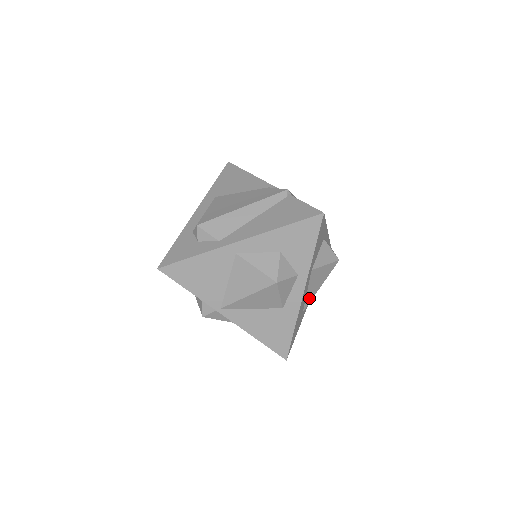
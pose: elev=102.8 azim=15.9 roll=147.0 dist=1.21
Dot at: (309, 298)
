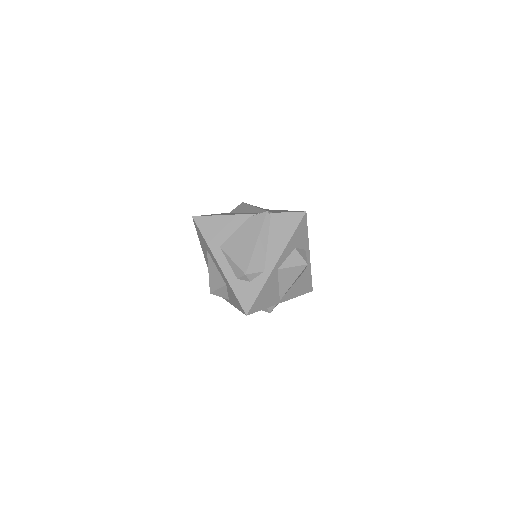
Dot at: occluded
